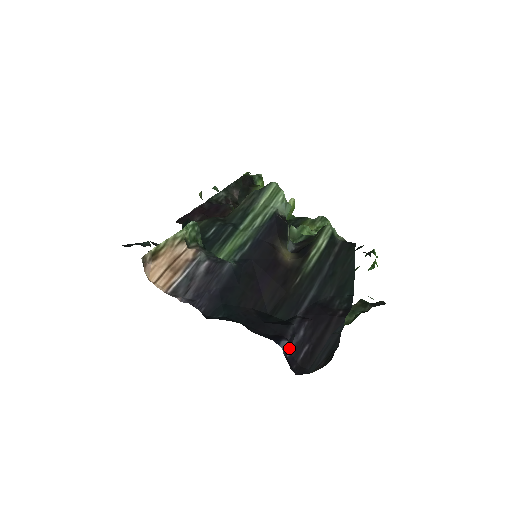
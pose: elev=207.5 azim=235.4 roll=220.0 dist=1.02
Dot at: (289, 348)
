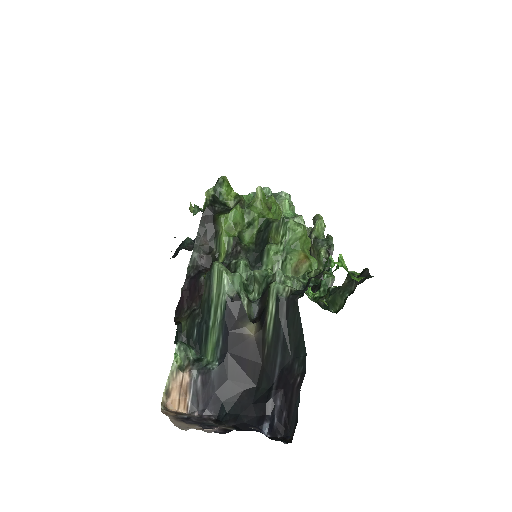
Dot at: (273, 419)
